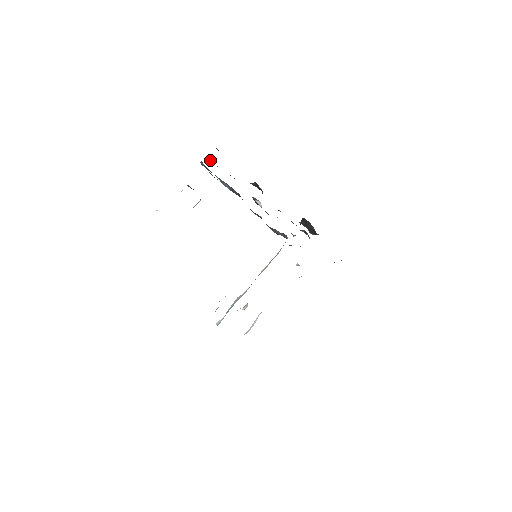
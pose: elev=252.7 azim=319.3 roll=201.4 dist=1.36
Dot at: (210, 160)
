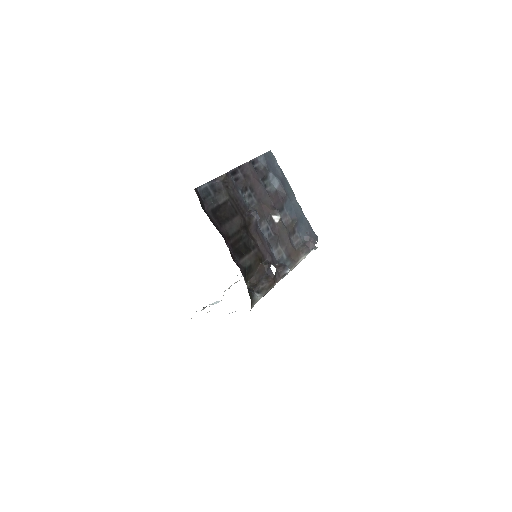
Dot at: (247, 167)
